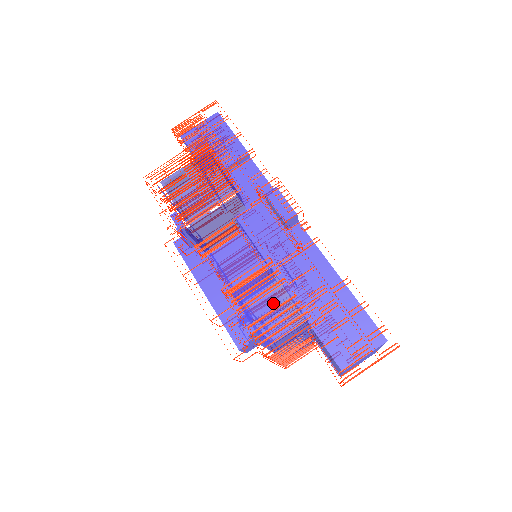
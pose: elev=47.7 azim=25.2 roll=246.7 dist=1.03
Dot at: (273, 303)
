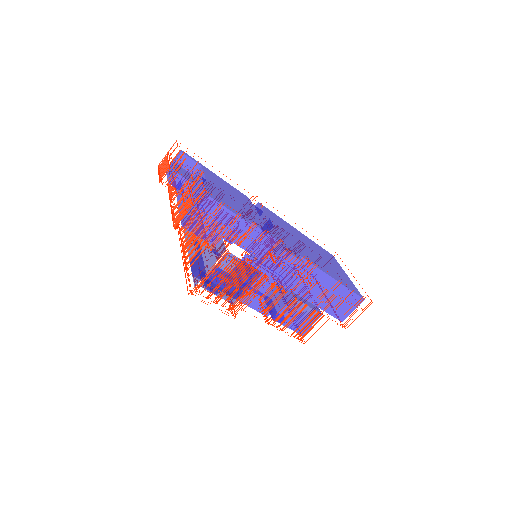
Dot at: (300, 315)
